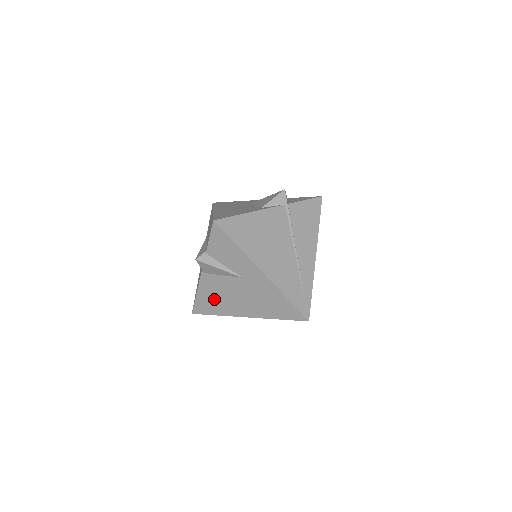
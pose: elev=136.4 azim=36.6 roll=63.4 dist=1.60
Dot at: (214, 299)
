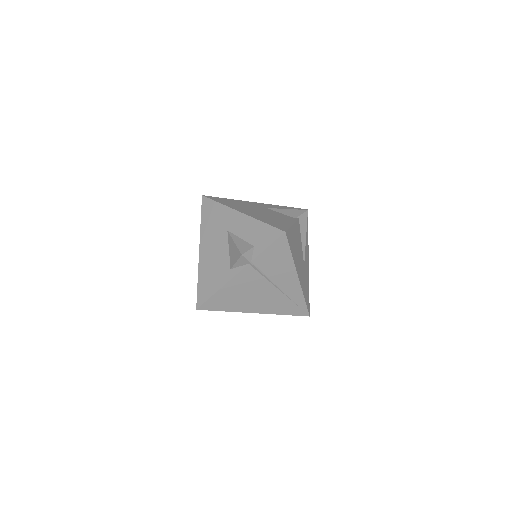
Dot at: occluded
